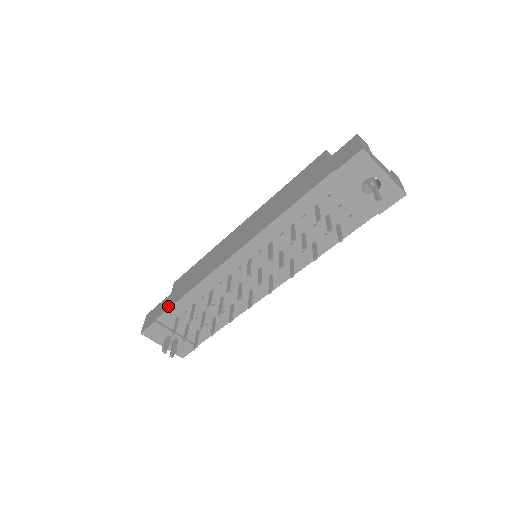
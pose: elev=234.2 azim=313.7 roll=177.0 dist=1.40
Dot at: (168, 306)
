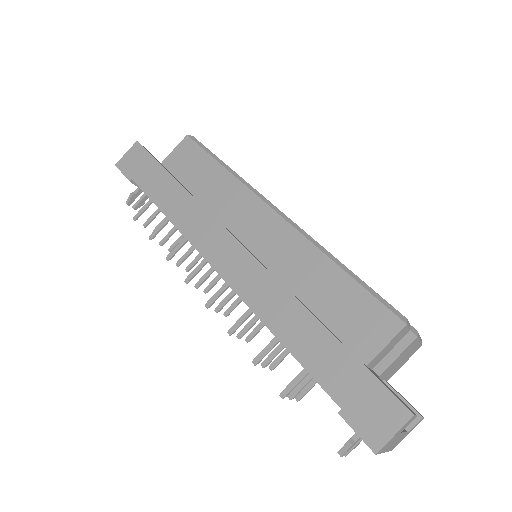
Dot at: (147, 188)
